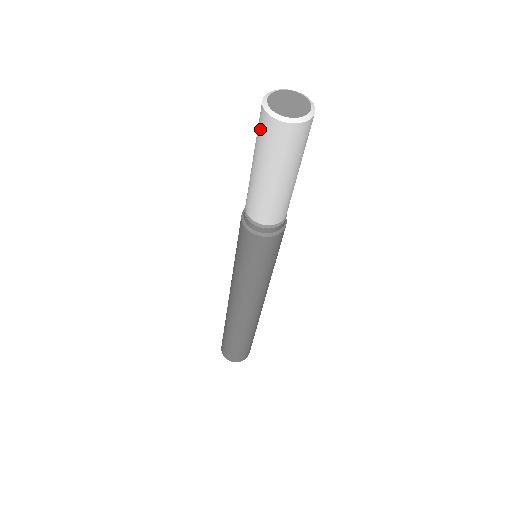
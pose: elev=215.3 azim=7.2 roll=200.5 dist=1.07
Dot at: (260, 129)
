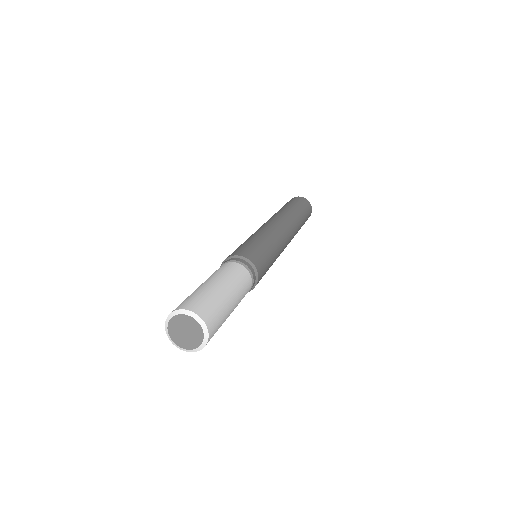
Dot at: occluded
